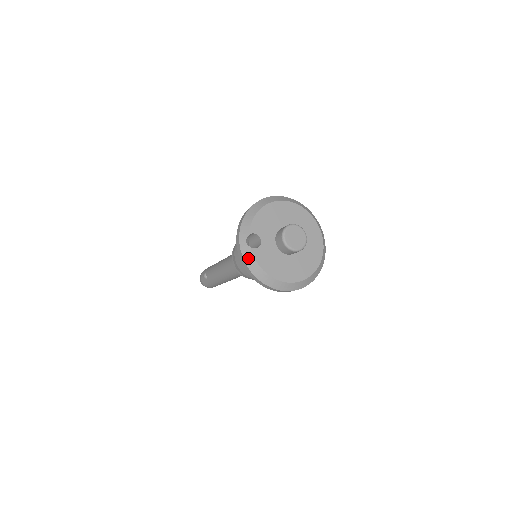
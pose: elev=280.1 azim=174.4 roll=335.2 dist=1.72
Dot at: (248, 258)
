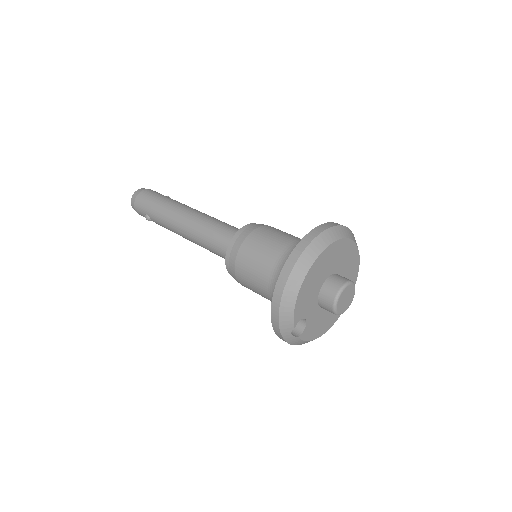
Dot at: (295, 343)
